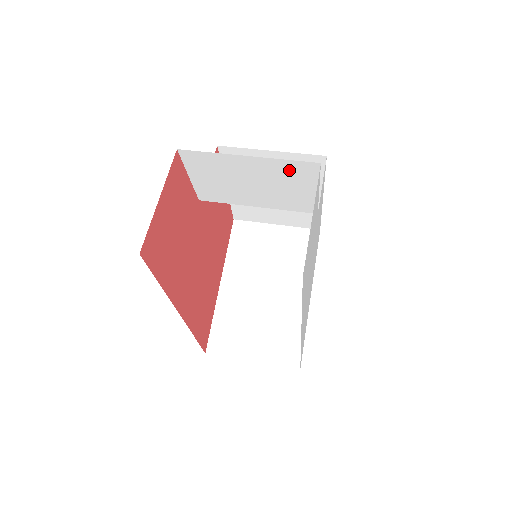
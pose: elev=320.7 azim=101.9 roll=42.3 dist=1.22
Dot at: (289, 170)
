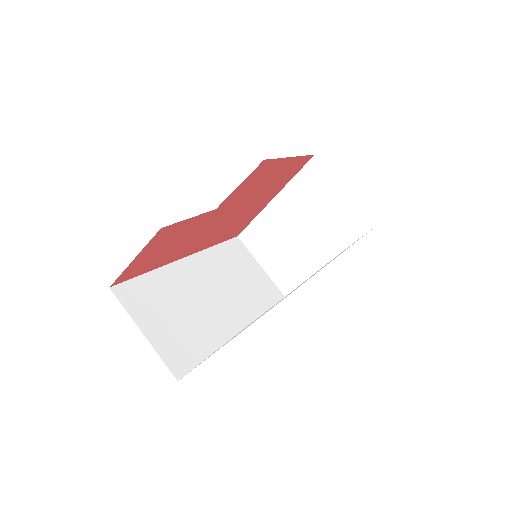
Dot at: occluded
